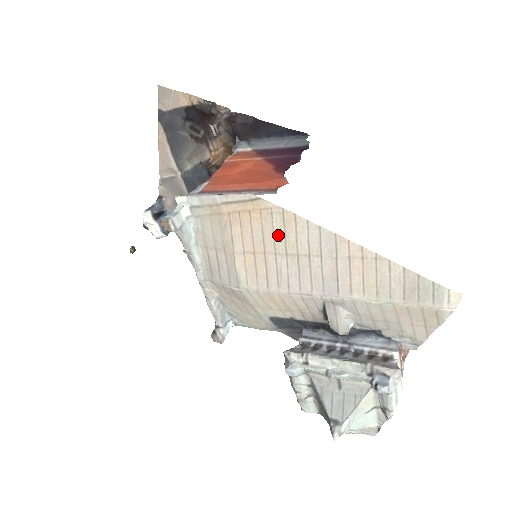
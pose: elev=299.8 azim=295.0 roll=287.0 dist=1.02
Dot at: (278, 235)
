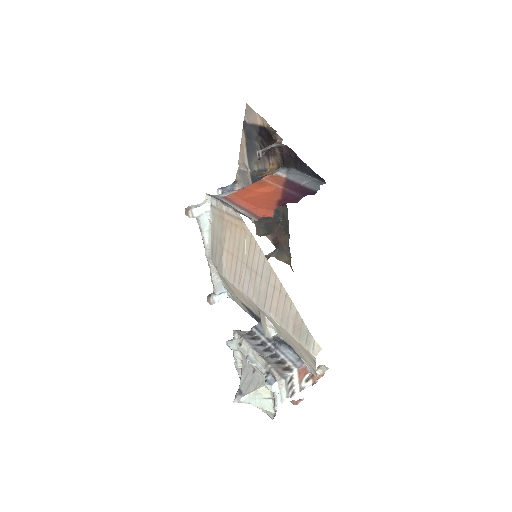
Dot at: (246, 250)
